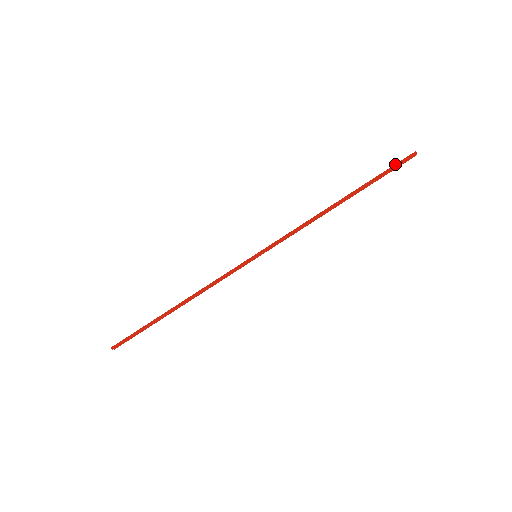
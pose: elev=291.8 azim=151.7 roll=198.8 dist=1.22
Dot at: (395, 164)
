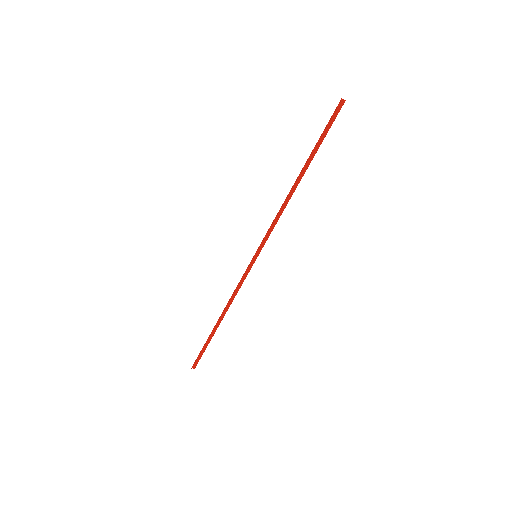
Dot at: (329, 120)
